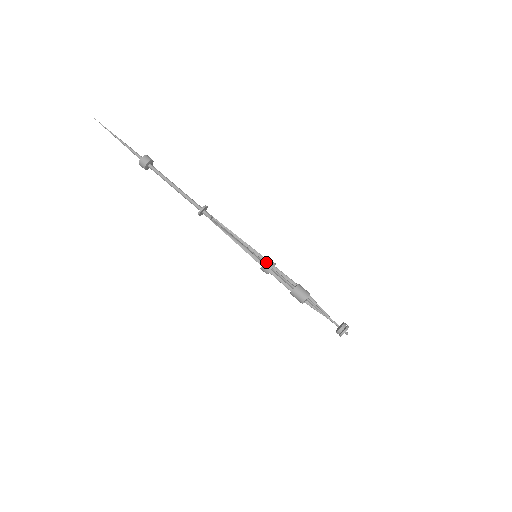
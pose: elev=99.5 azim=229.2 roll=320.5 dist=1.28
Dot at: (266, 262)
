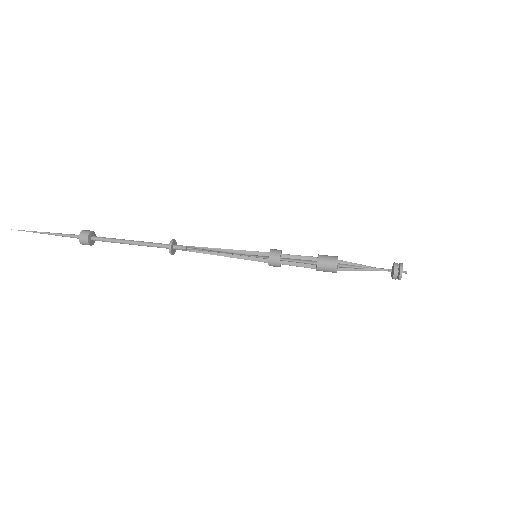
Dot at: (271, 249)
